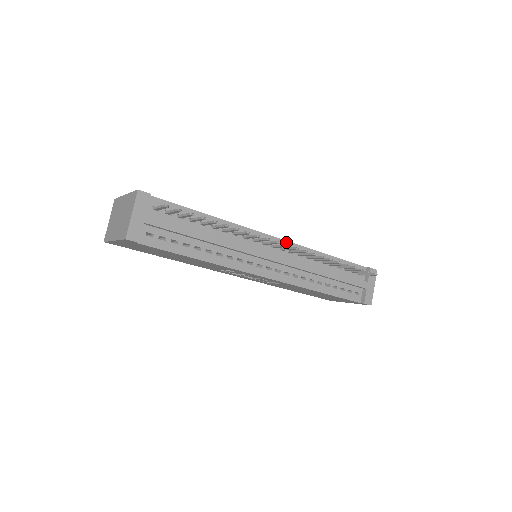
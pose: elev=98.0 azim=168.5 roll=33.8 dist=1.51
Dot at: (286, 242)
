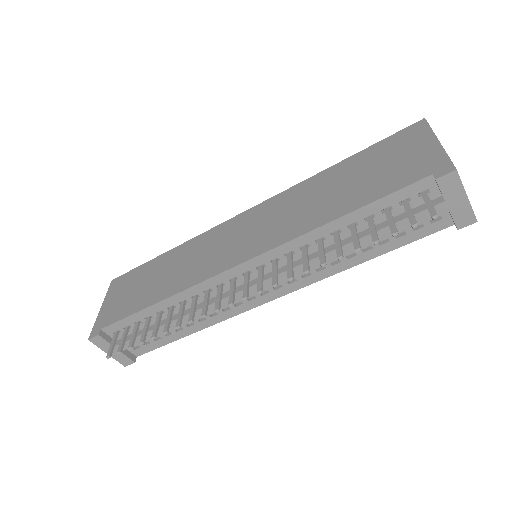
Dot at: (258, 257)
